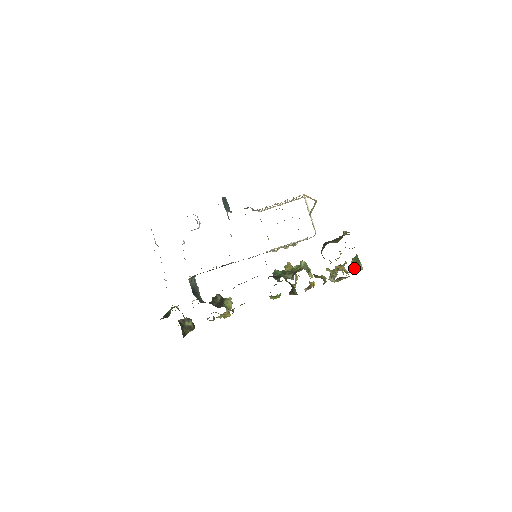
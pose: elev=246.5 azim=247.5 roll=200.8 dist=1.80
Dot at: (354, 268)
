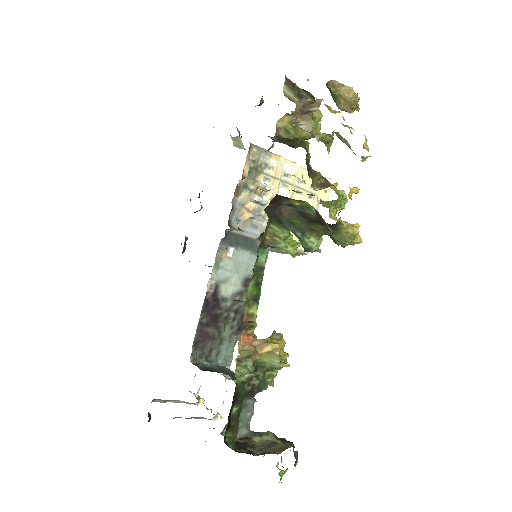
Dot at: (349, 105)
